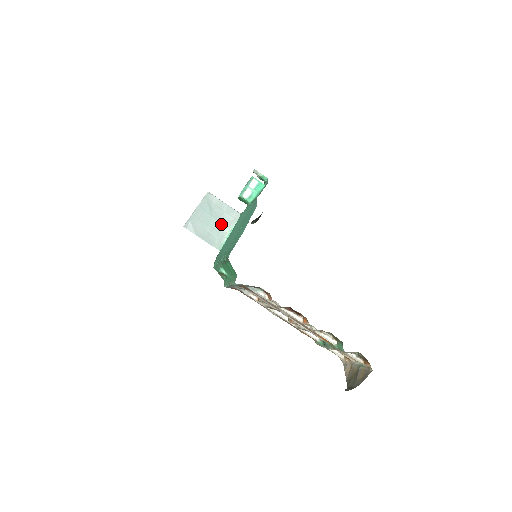
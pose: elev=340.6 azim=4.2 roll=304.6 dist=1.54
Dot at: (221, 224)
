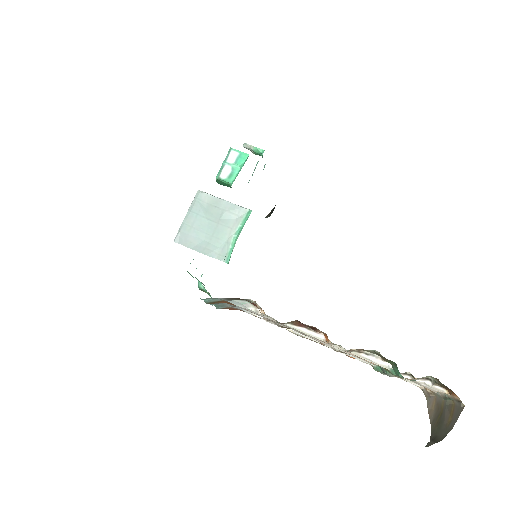
Dot at: (222, 227)
